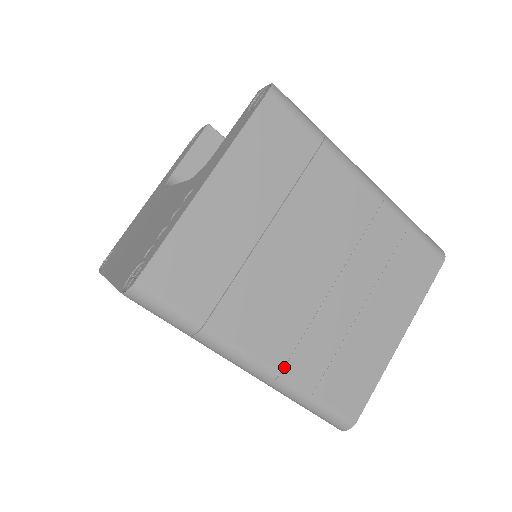
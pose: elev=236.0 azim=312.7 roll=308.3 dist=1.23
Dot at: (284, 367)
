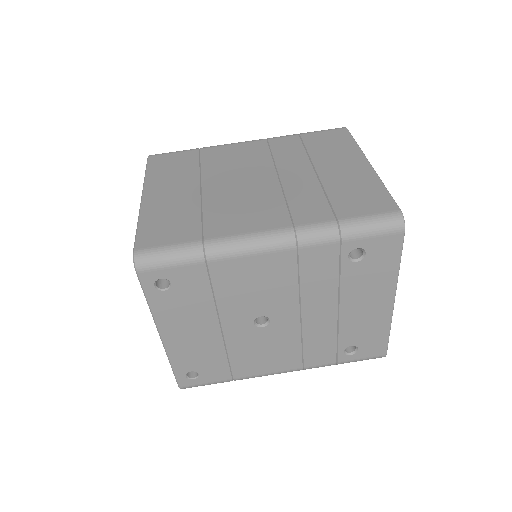
Dot at: (292, 223)
